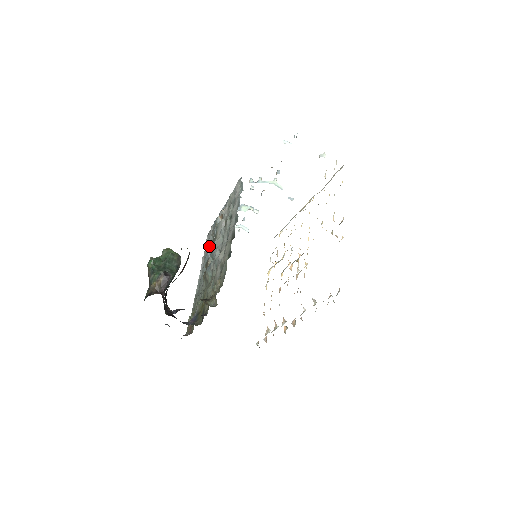
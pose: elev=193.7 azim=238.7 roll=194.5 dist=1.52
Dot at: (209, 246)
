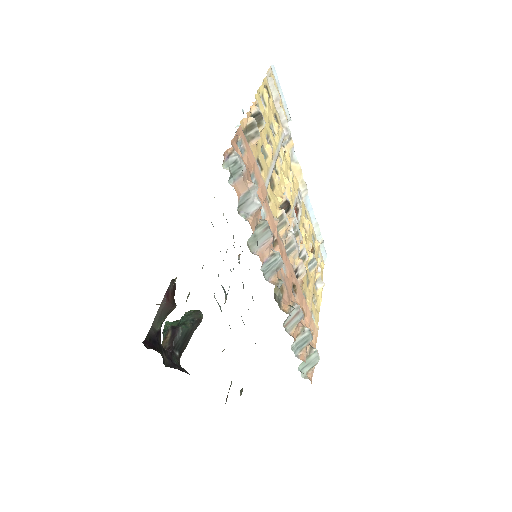
Dot at: (229, 287)
